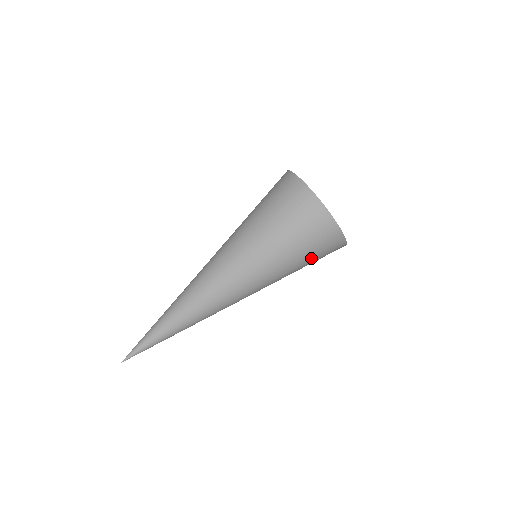
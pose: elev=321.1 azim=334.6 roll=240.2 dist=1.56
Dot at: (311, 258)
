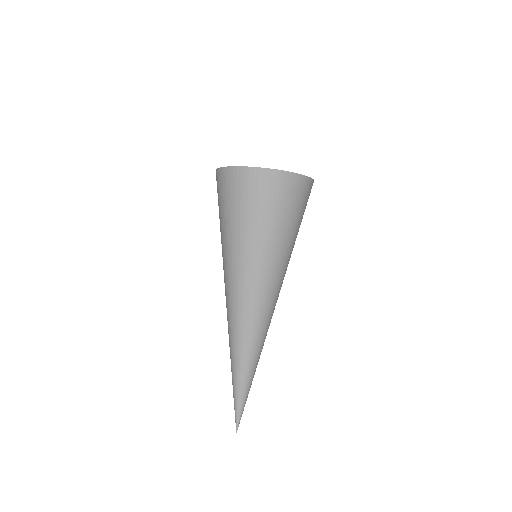
Dot at: (301, 218)
